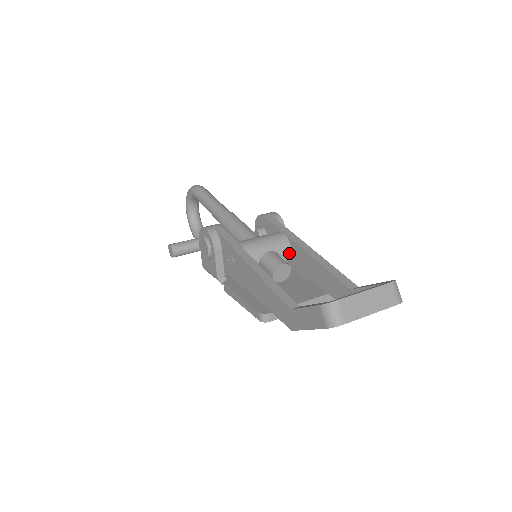
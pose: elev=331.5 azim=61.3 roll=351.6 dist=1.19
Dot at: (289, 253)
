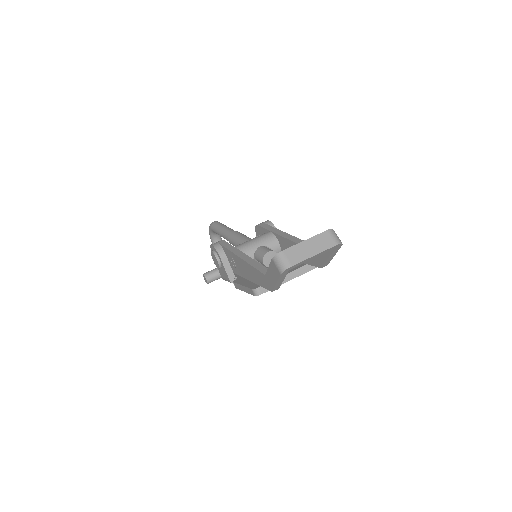
Dot at: (277, 245)
